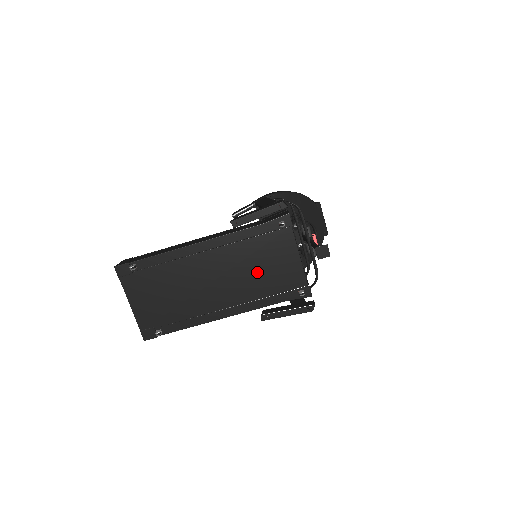
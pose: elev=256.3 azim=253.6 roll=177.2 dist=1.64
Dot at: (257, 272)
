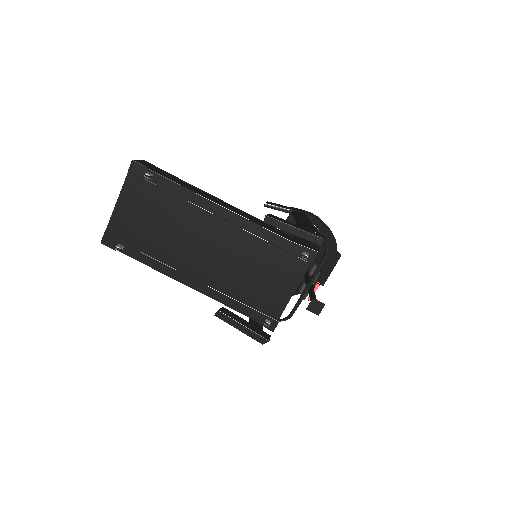
Dot at: (248, 274)
